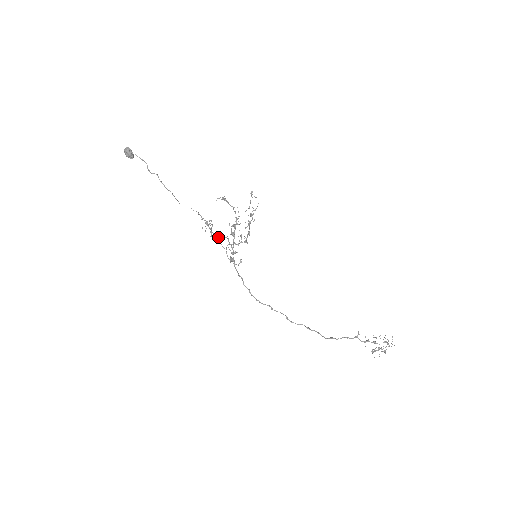
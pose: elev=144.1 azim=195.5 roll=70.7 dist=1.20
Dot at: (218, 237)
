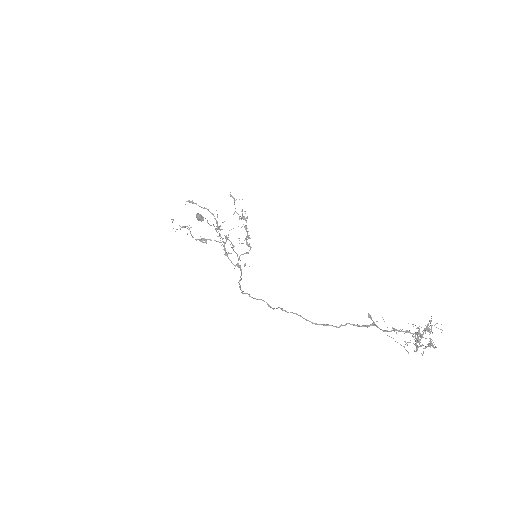
Dot at: (206, 241)
